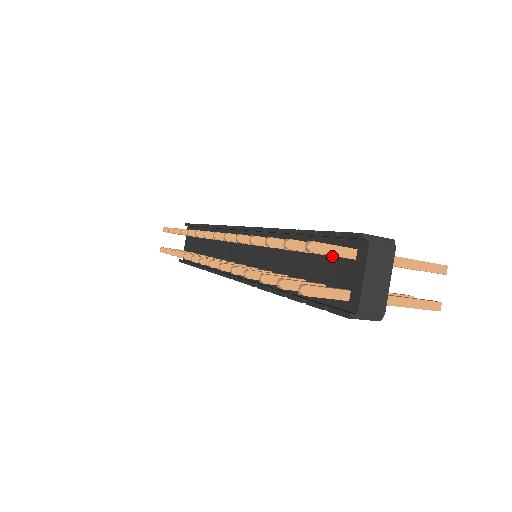
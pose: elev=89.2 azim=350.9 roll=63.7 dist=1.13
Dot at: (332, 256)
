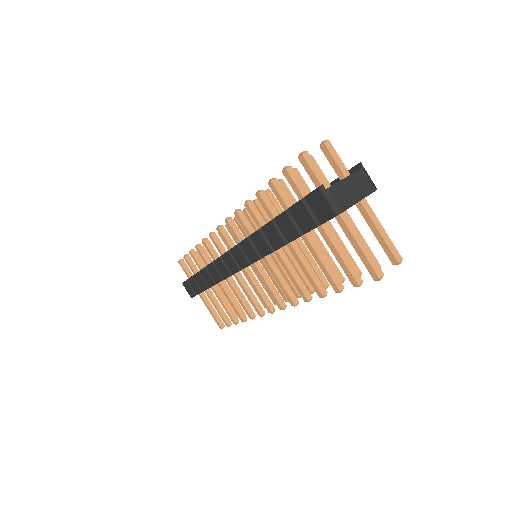
Dot at: occluded
